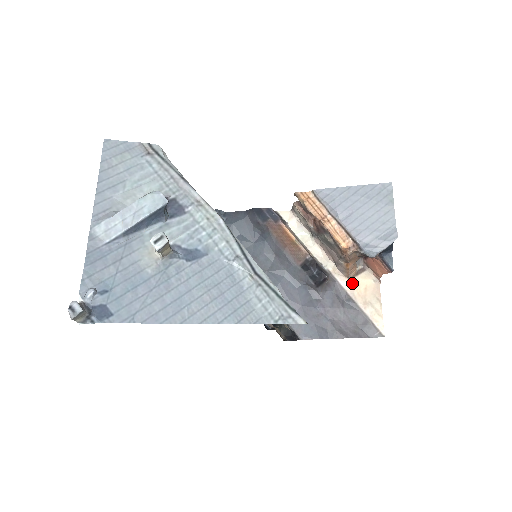
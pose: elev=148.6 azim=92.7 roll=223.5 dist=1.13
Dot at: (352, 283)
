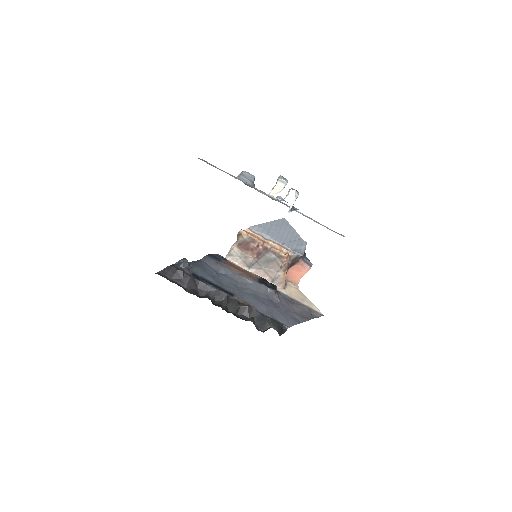
Dot at: (287, 291)
